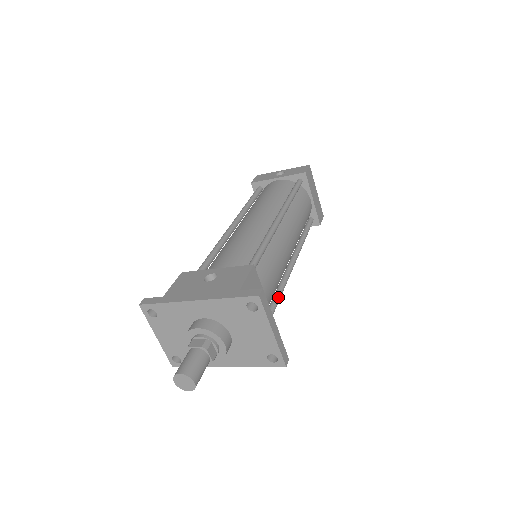
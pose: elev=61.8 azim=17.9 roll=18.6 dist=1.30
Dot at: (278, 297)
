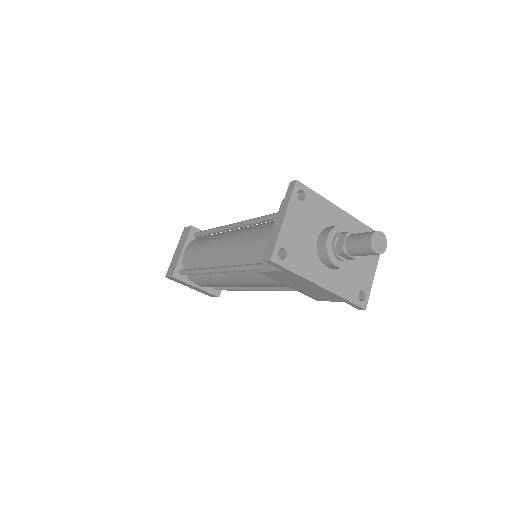
Dot at: occluded
